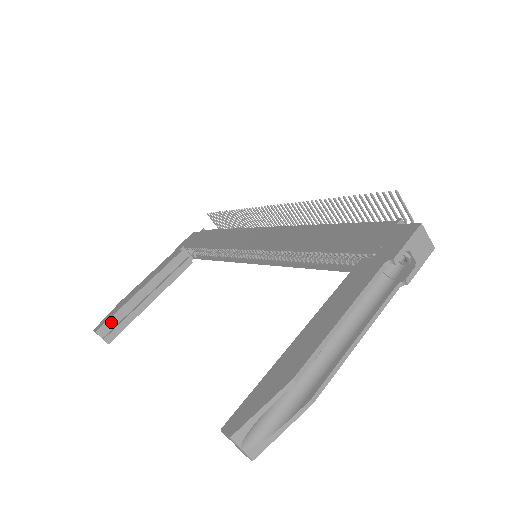
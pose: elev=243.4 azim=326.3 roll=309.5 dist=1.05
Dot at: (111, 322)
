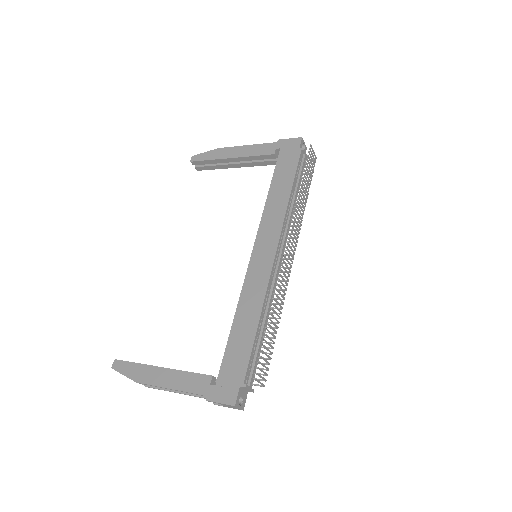
Dot at: (202, 163)
